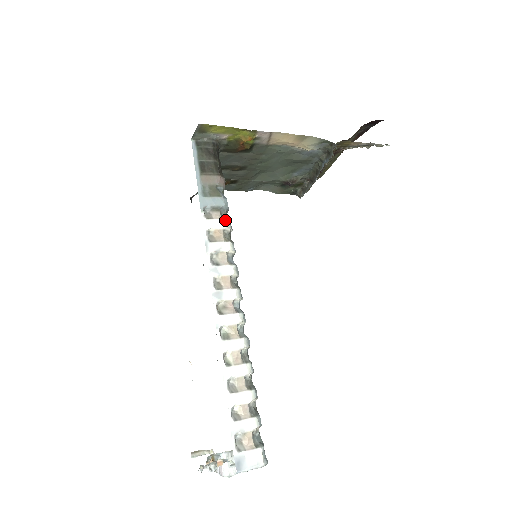
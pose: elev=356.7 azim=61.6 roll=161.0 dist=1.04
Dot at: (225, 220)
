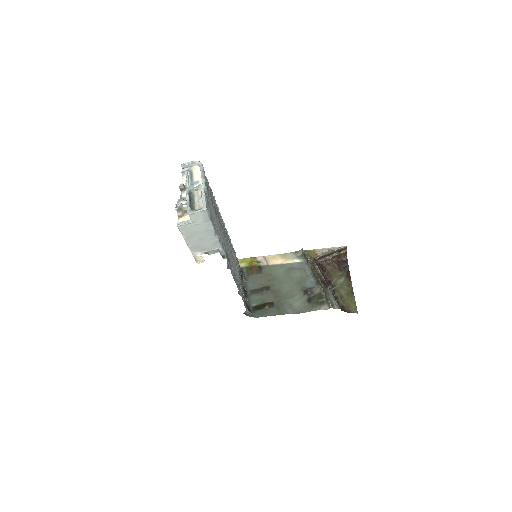
Dot at: occluded
